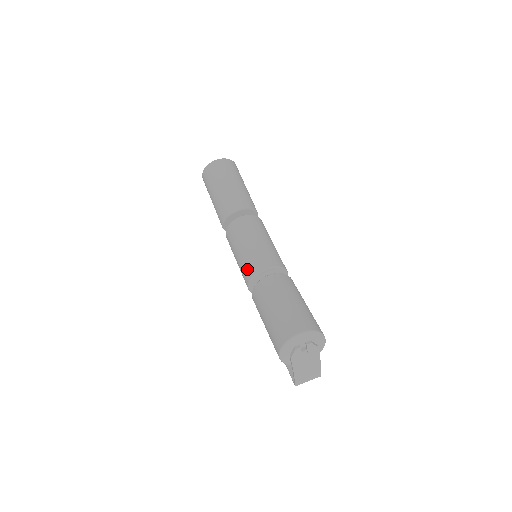
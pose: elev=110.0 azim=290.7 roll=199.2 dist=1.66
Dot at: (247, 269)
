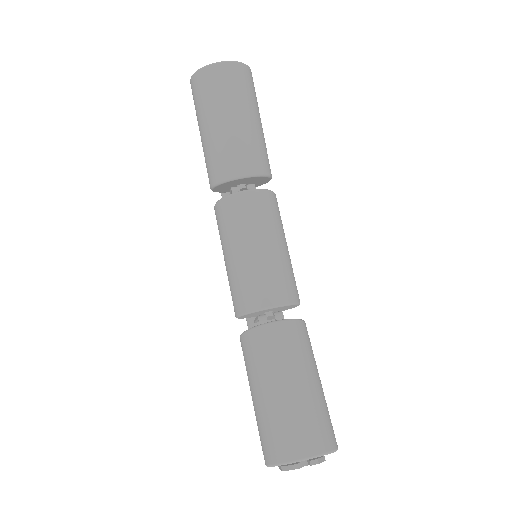
Dot at: (240, 294)
